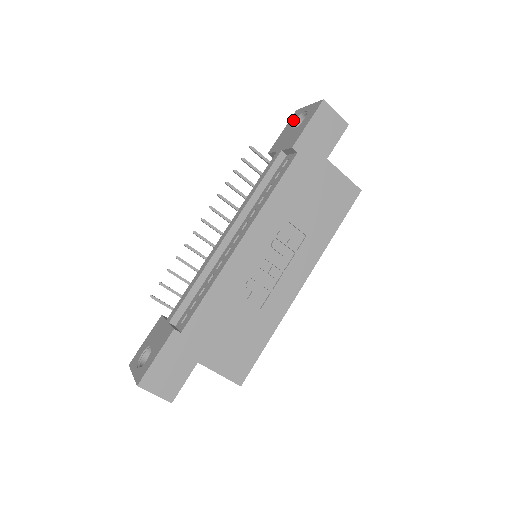
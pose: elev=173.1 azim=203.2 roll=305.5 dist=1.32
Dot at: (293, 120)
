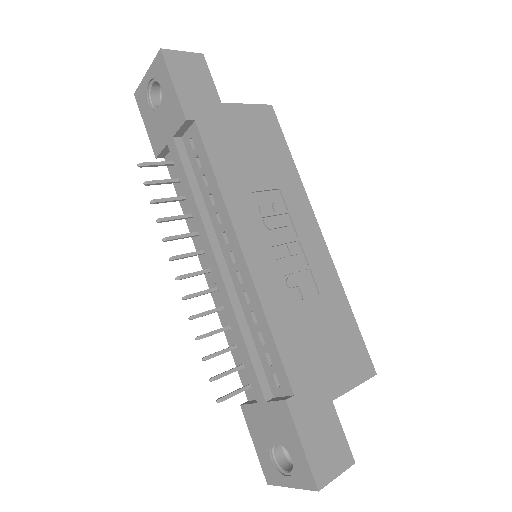
Dot at: (144, 104)
